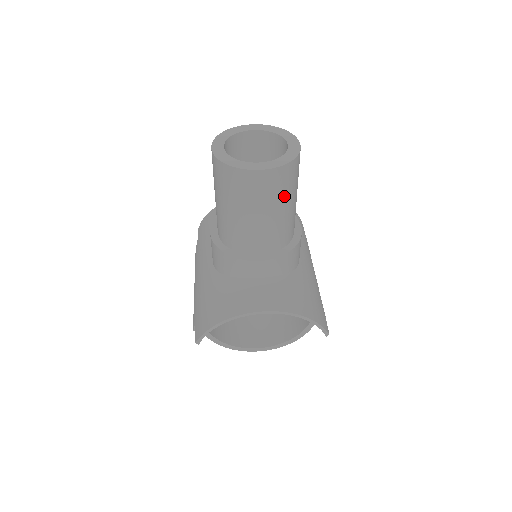
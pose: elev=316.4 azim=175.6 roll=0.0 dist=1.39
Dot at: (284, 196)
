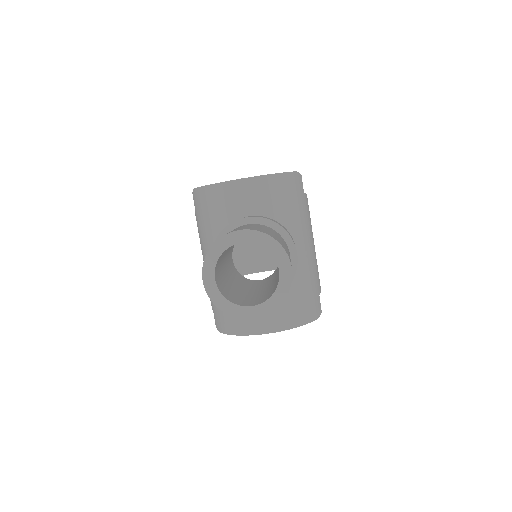
Dot at: occluded
